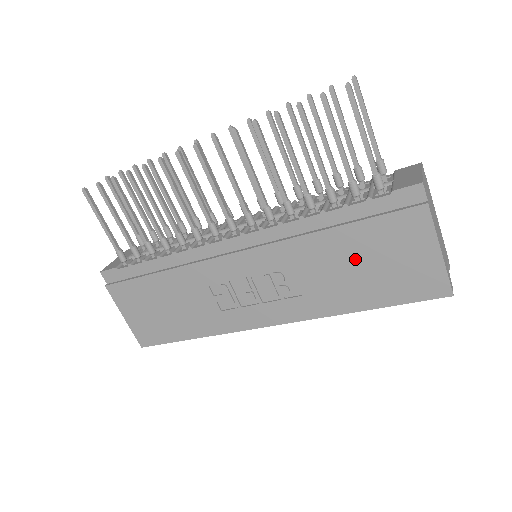
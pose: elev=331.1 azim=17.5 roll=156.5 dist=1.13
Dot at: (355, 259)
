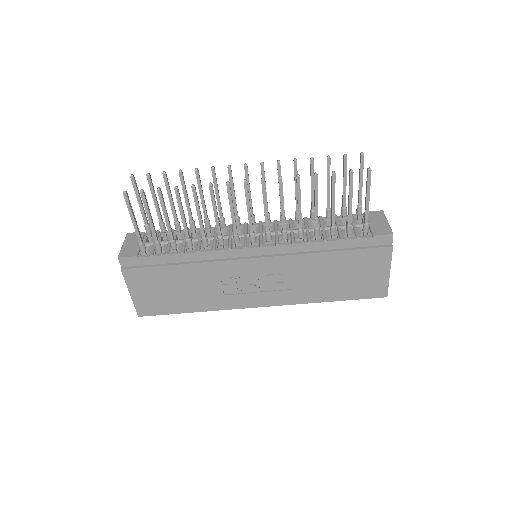
Dot at: (337, 272)
